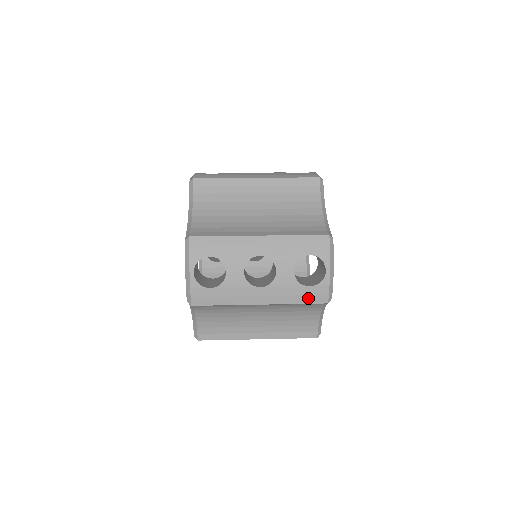
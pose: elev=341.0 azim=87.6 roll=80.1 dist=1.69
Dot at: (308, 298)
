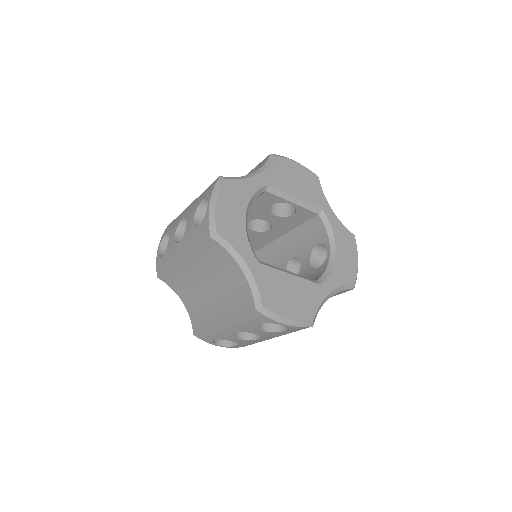
Dot at: (200, 238)
